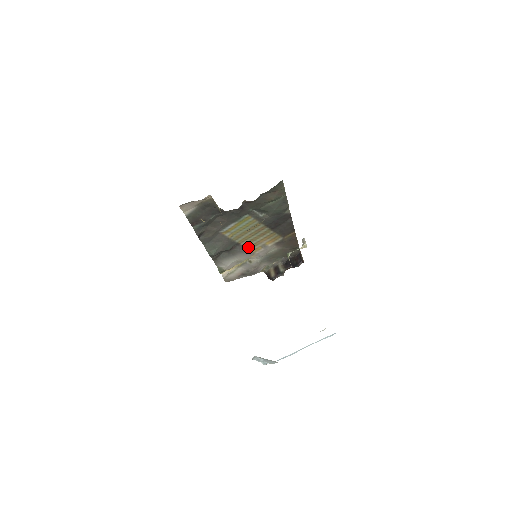
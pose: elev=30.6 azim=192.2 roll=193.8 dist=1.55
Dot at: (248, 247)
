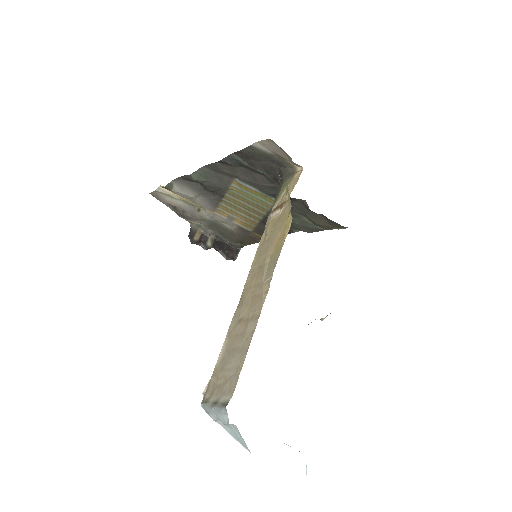
Dot at: (221, 205)
